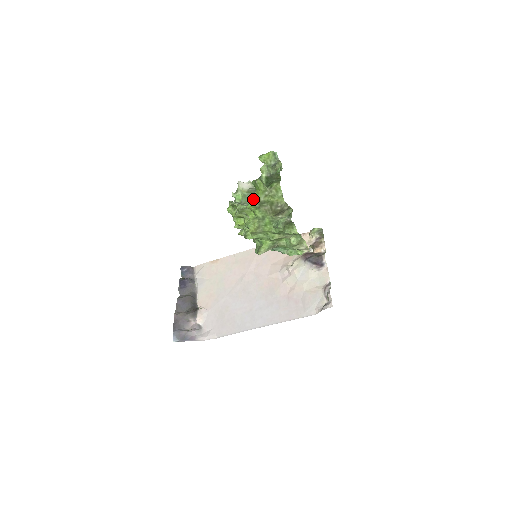
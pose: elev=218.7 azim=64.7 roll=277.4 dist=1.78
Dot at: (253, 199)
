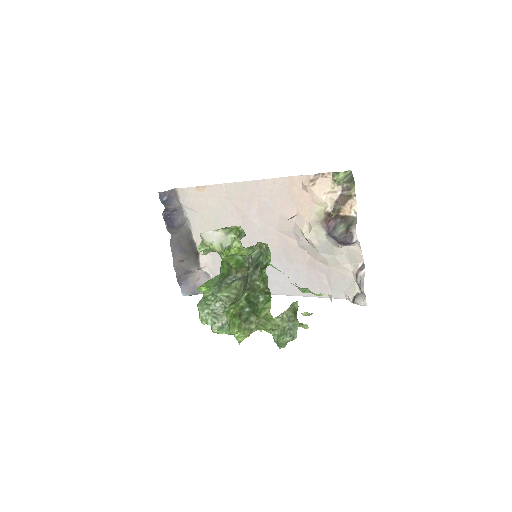
Dot at: occluded
